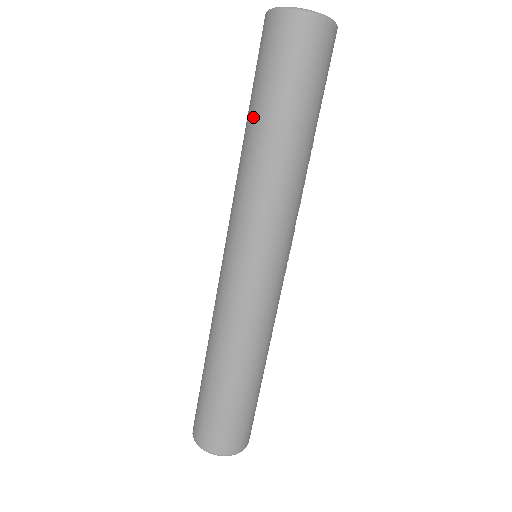
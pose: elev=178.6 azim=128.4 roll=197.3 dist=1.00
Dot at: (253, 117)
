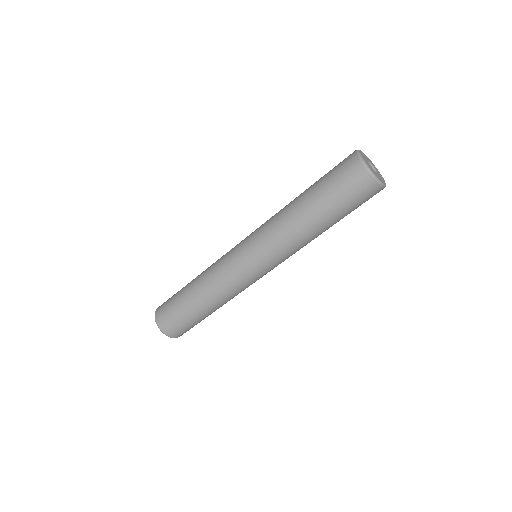
Dot at: (316, 210)
